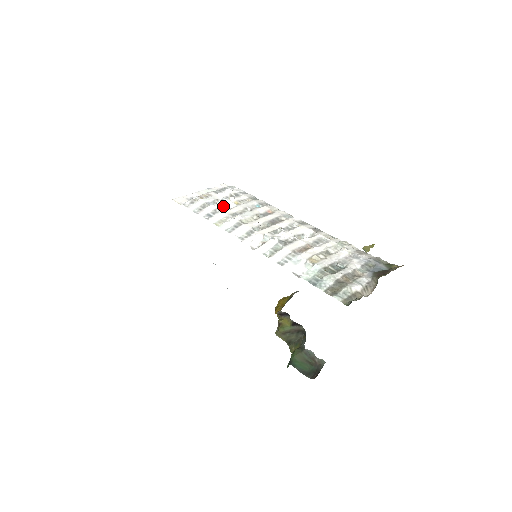
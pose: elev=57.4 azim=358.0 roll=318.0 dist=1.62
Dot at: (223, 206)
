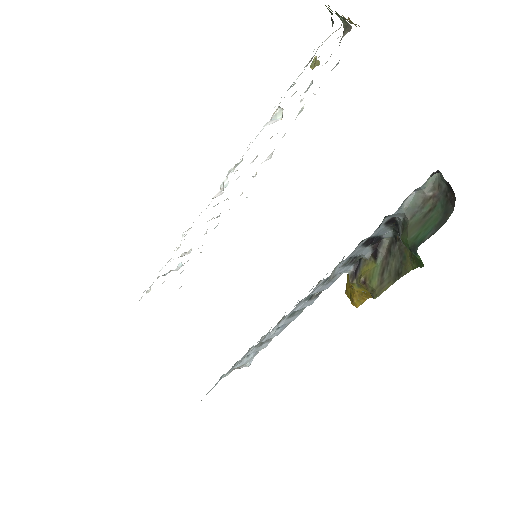
Dot at: occluded
